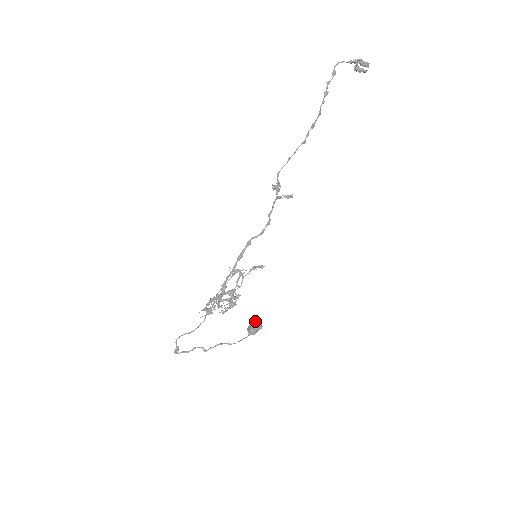
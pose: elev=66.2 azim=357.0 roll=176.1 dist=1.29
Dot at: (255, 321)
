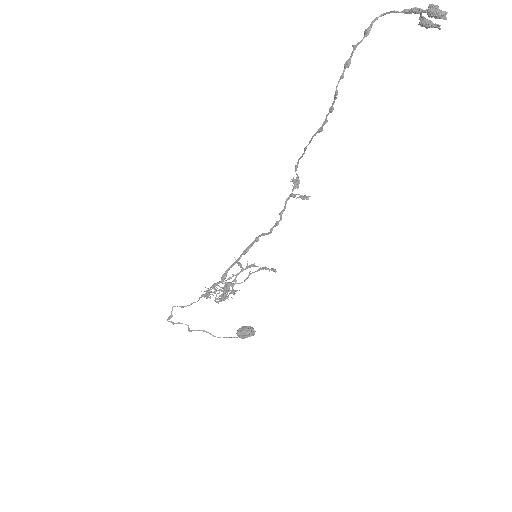
Dot at: occluded
